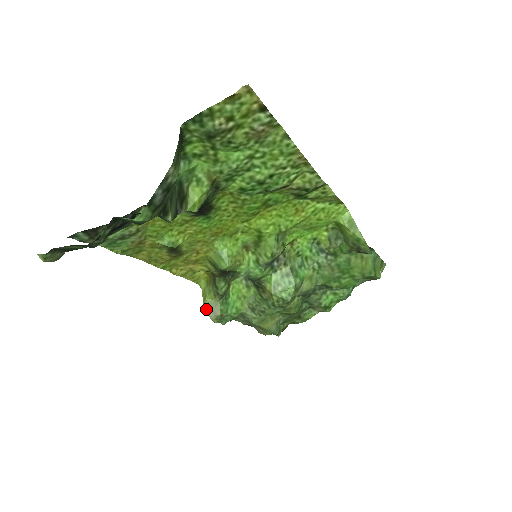
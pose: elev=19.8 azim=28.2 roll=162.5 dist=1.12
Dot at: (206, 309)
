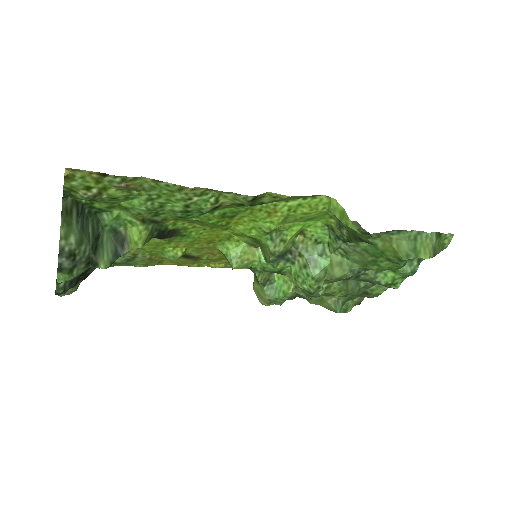
Dot at: (256, 294)
